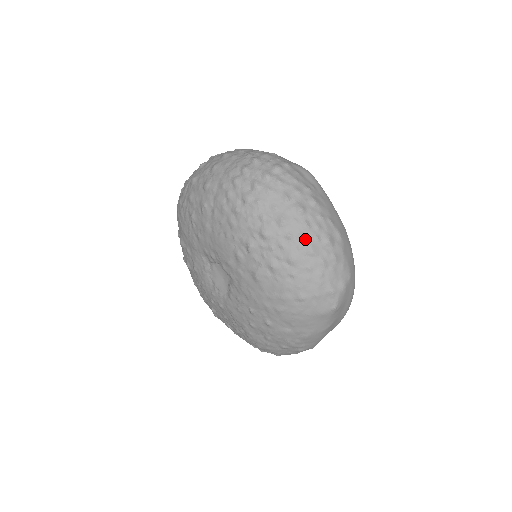
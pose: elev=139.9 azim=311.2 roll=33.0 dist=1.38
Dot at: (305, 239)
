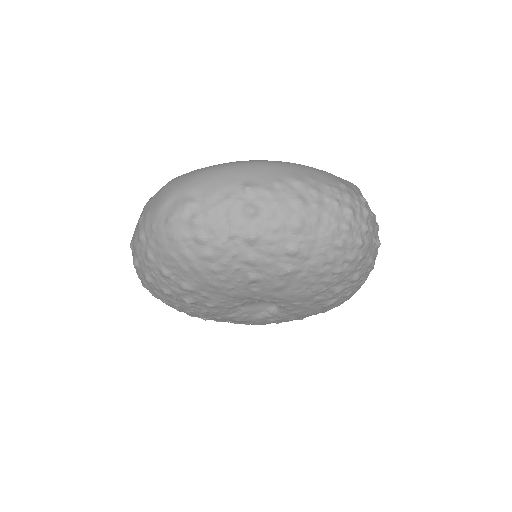
Dot at: occluded
